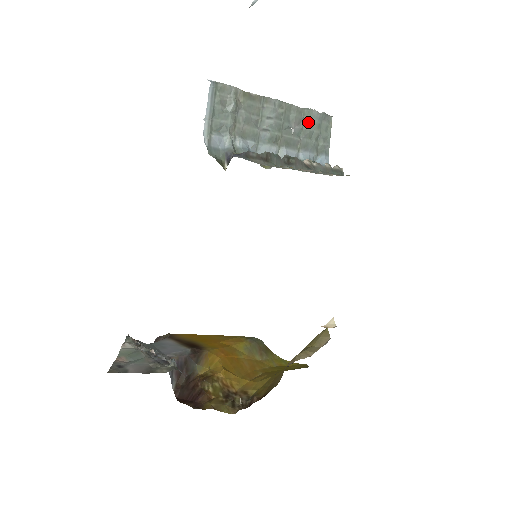
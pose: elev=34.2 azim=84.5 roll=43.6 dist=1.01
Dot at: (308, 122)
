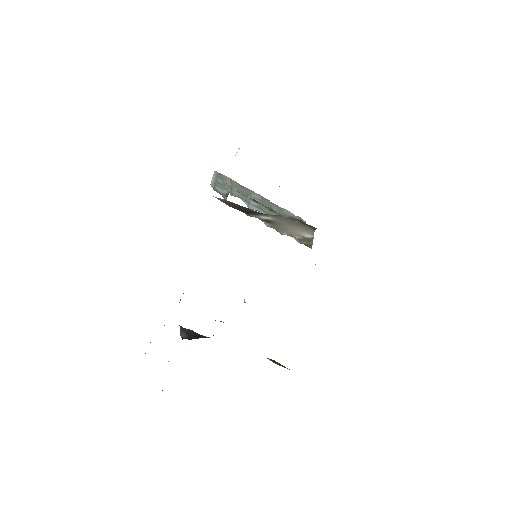
Dot at: (286, 214)
